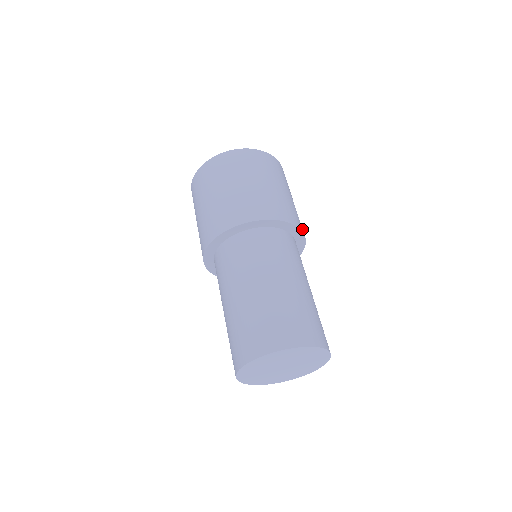
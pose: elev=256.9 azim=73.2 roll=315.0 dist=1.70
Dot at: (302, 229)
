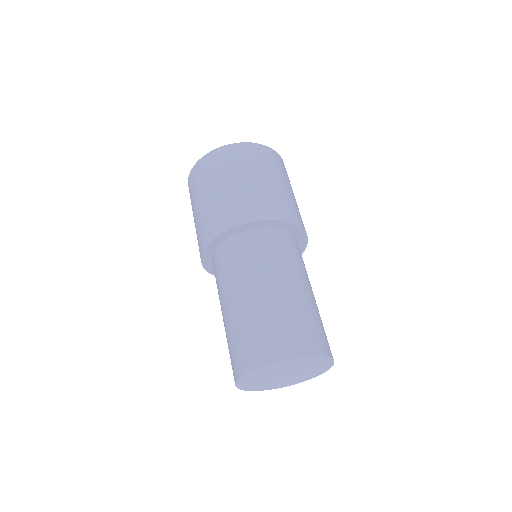
Dot at: occluded
